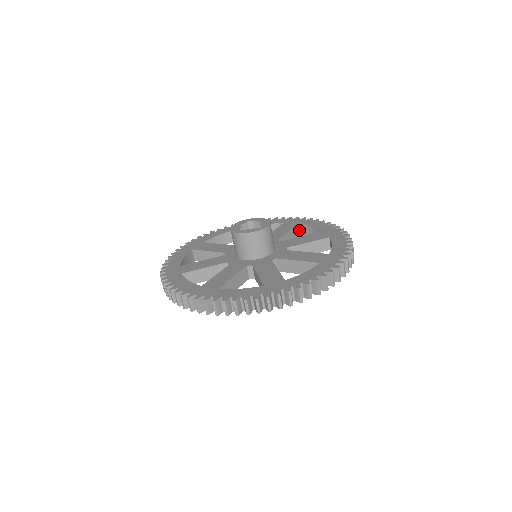
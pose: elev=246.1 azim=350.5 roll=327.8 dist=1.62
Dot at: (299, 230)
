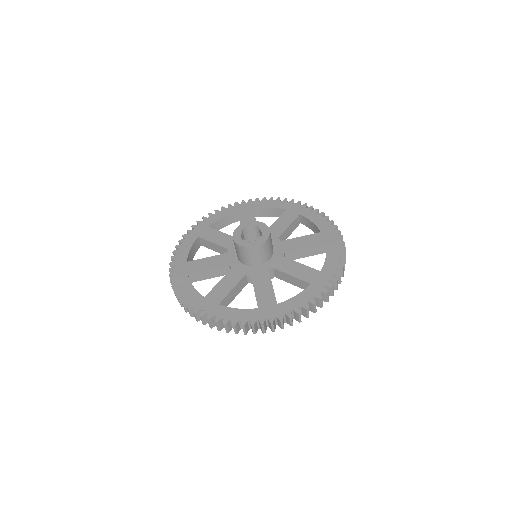
Dot at: (254, 213)
